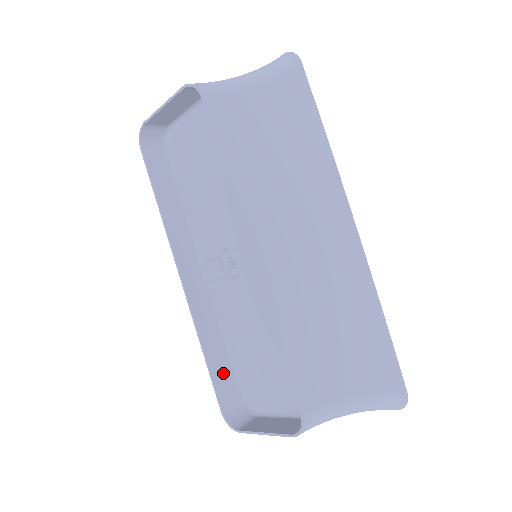
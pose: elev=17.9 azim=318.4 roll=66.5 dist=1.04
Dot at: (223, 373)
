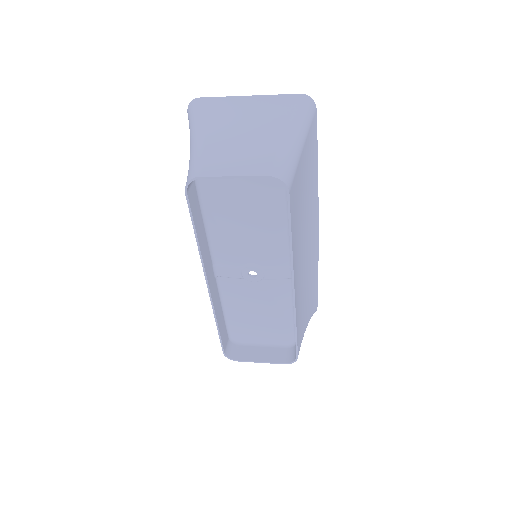
Dot at: (223, 330)
